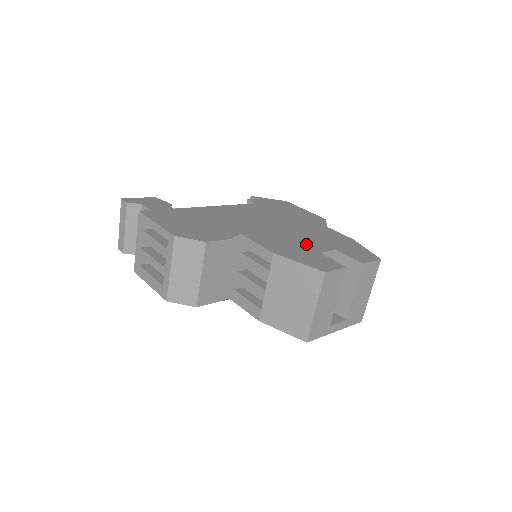
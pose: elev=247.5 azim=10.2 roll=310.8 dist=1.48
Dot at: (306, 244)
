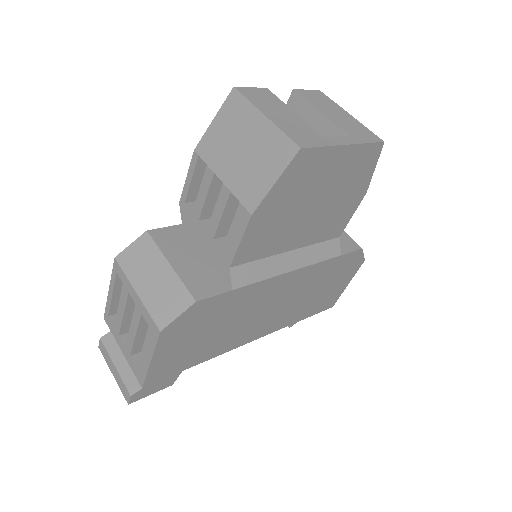
Dot at: occluded
